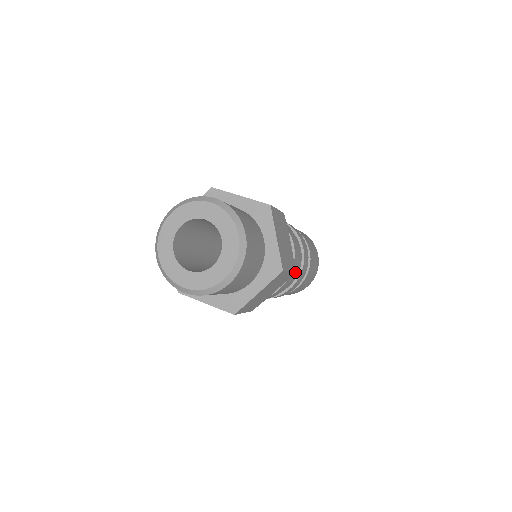
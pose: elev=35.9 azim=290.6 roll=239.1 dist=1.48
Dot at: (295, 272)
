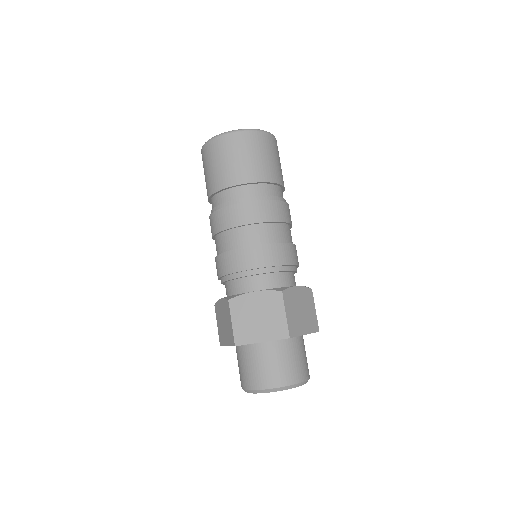
Dot at: occluded
